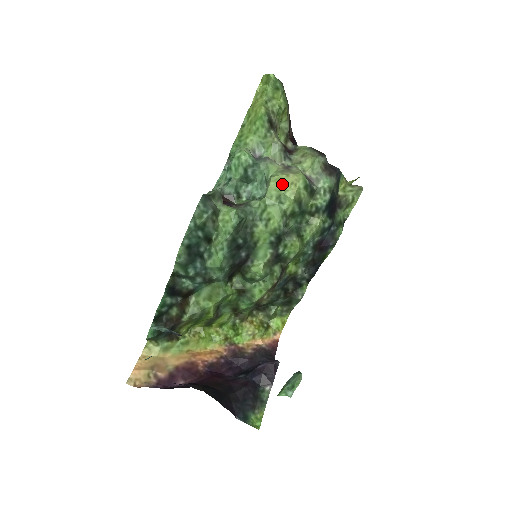
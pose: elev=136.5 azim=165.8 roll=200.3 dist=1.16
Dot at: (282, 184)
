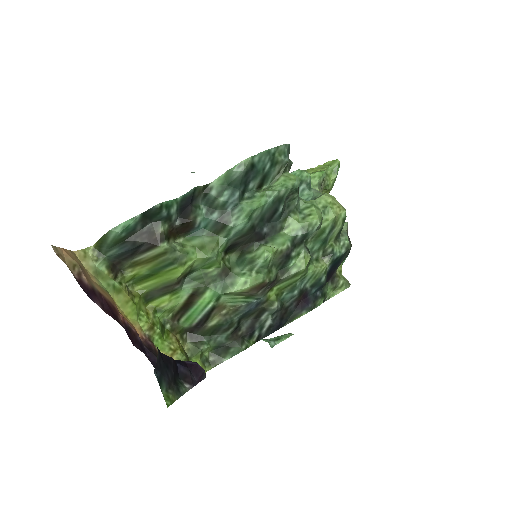
Dot at: (333, 201)
